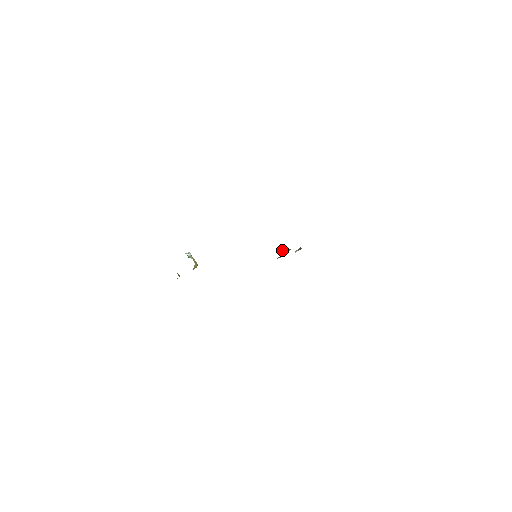
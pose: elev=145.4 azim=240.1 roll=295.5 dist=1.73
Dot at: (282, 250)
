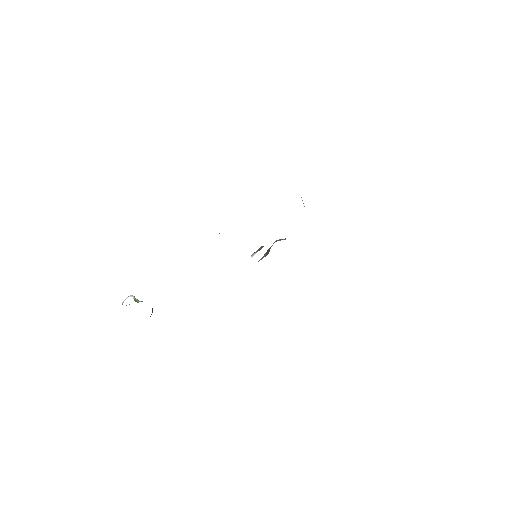
Dot at: occluded
